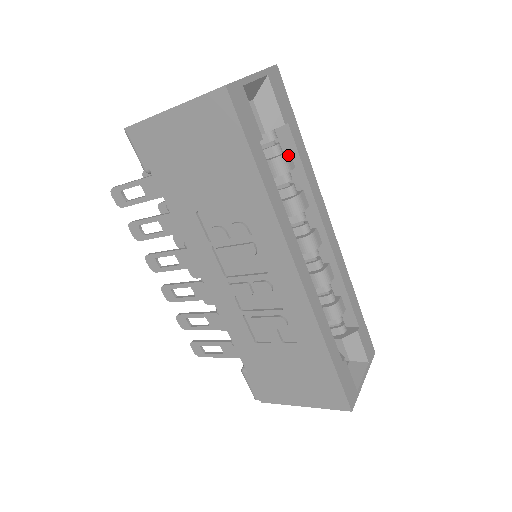
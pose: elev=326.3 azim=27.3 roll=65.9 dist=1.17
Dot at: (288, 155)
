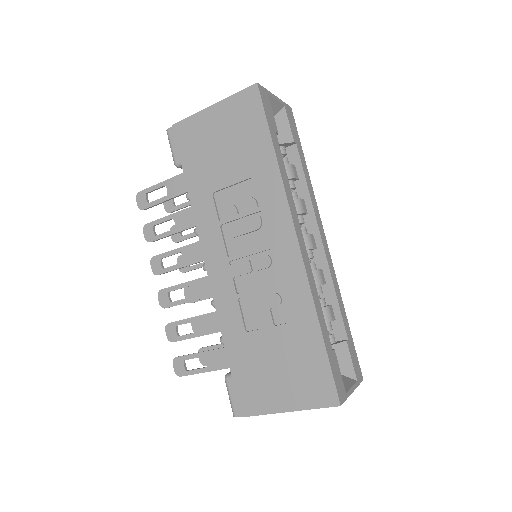
Dot at: (294, 168)
